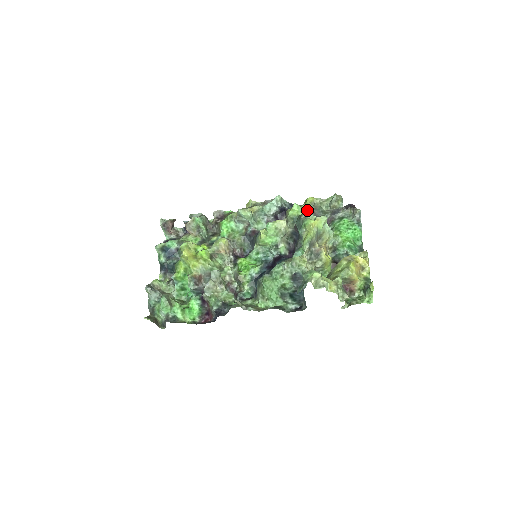
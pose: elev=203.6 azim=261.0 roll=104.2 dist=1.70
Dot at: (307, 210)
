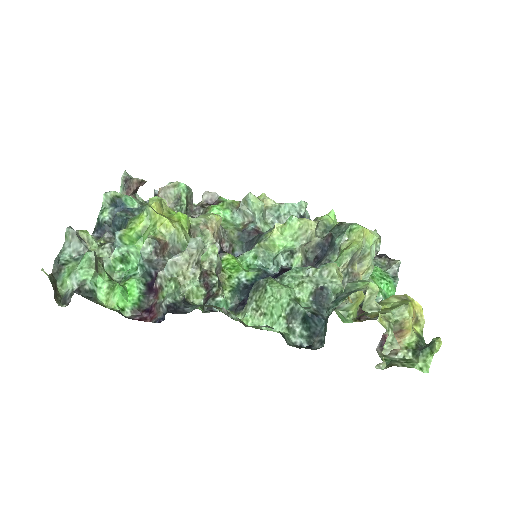
Dot at: occluded
